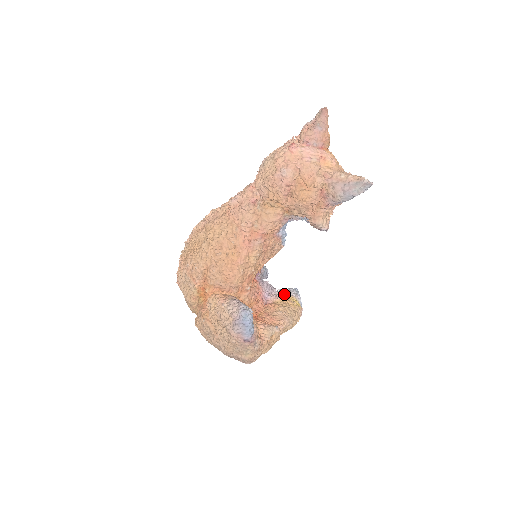
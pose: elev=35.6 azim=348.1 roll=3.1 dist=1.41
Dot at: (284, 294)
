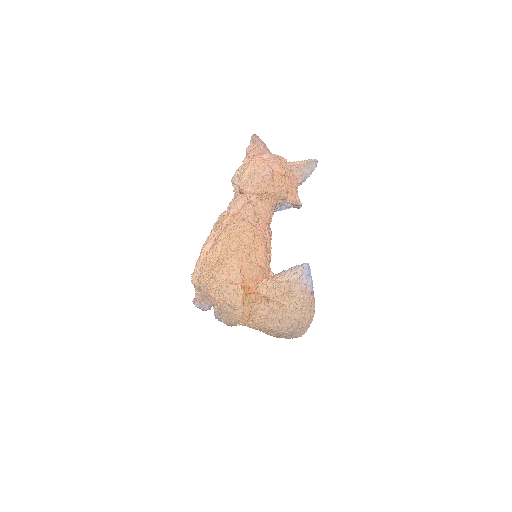
Dot at: occluded
